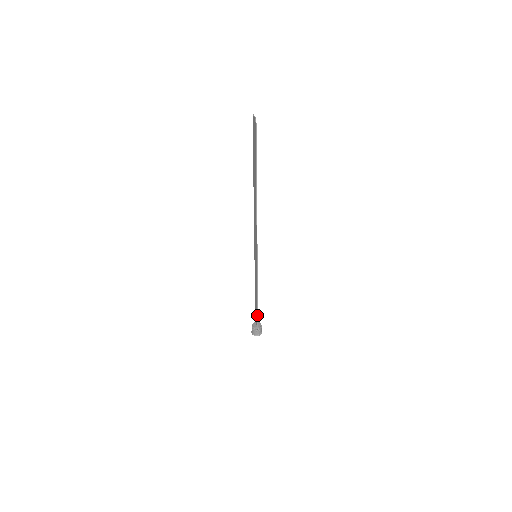
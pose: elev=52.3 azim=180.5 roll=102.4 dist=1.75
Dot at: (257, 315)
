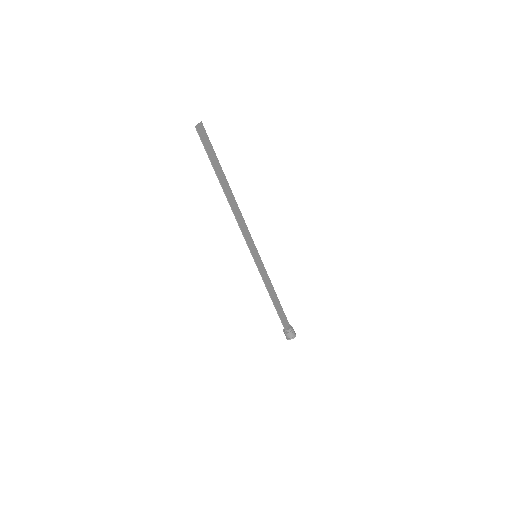
Dot at: (279, 317)
